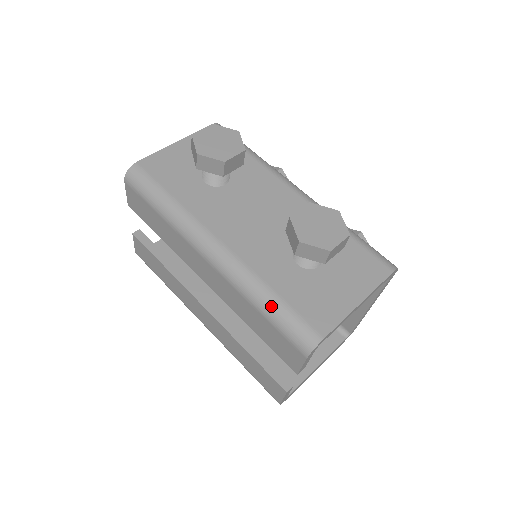
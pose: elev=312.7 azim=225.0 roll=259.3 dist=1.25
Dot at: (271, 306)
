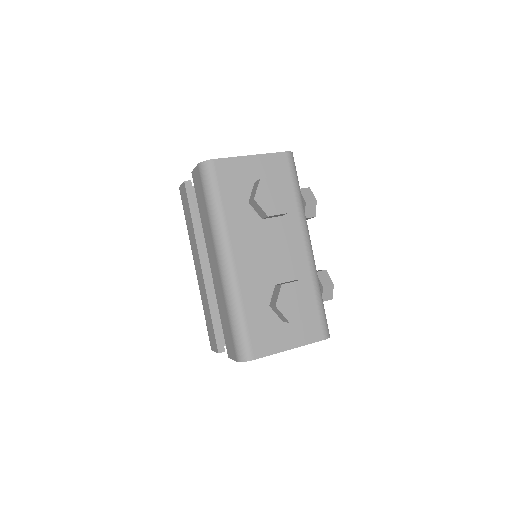
Dot at: (237, 321)
